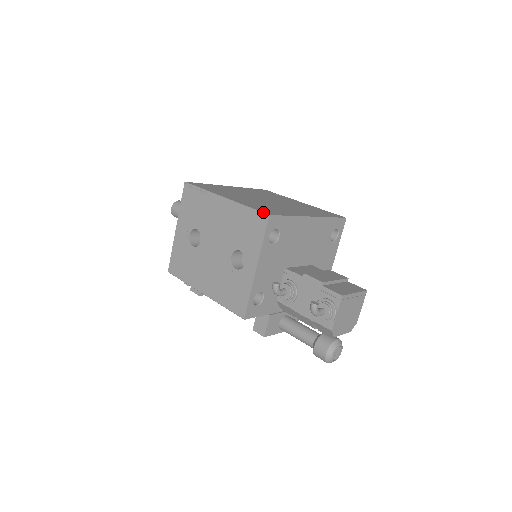
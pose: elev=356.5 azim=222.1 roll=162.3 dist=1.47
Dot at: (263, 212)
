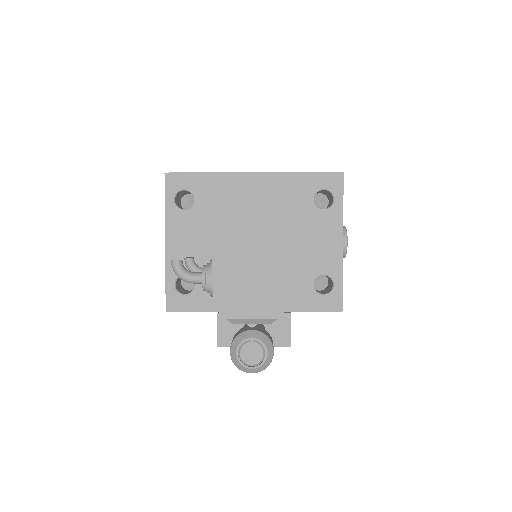
Dot at: occluded
